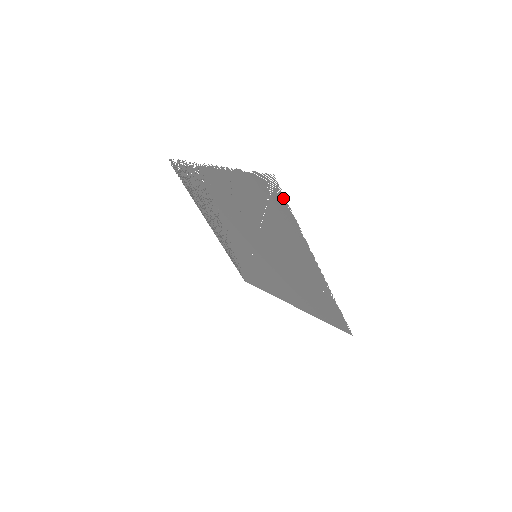
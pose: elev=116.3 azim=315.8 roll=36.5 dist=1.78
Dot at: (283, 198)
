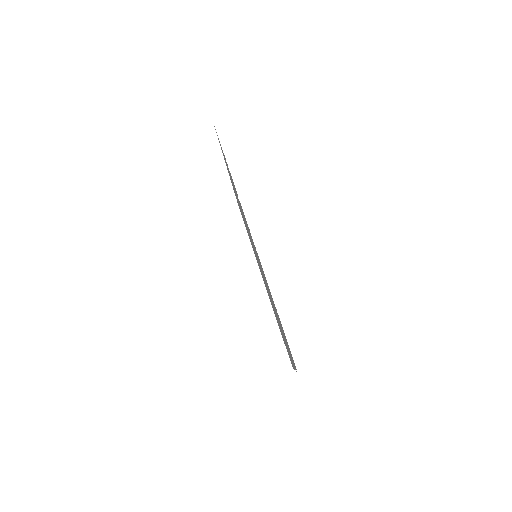
Dot at: occluded
